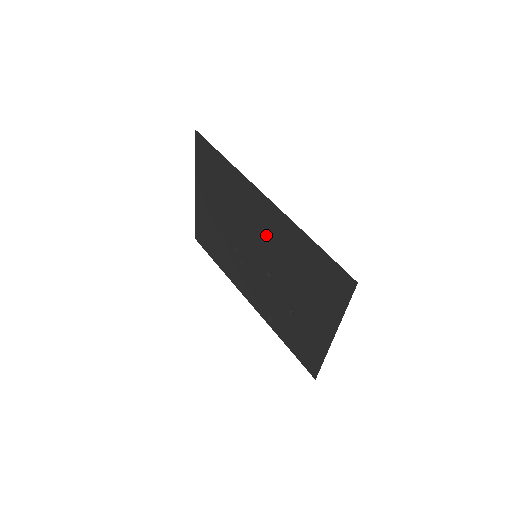
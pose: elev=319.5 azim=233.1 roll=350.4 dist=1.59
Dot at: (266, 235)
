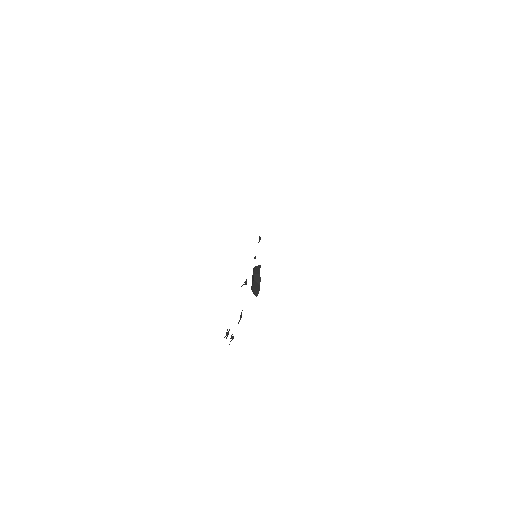
Dot at: occluded
